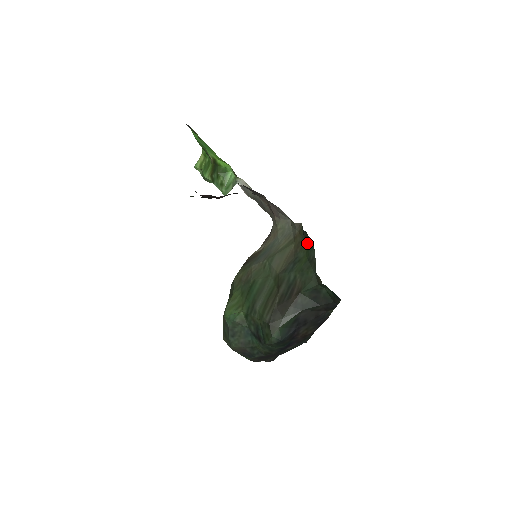
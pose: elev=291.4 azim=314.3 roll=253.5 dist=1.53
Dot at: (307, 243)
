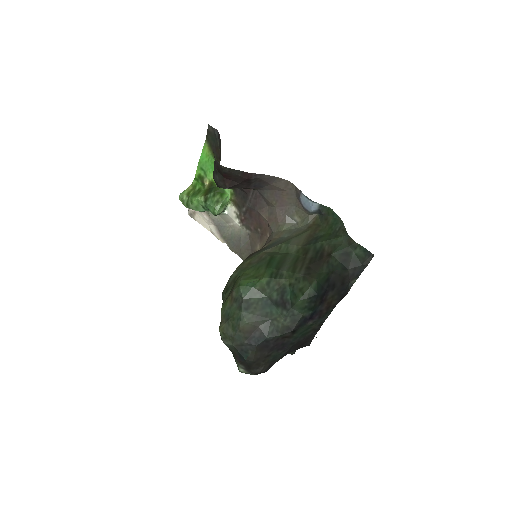
Dot at: (328, 224)
